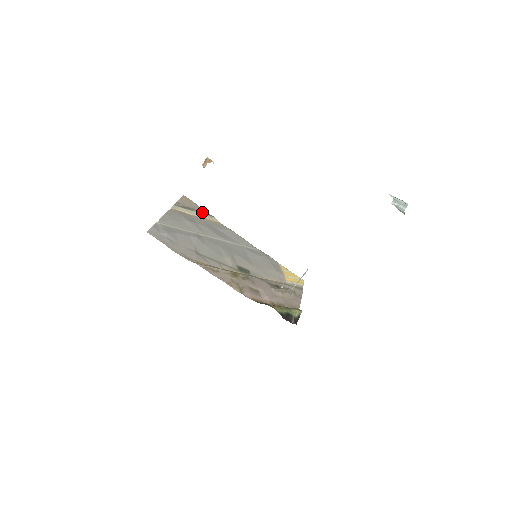
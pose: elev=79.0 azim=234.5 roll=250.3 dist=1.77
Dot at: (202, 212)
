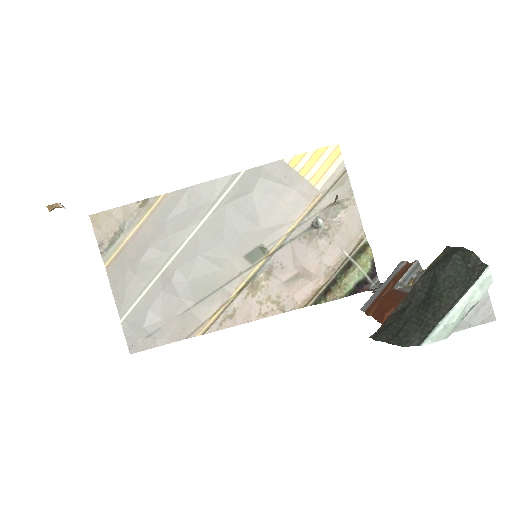
Dot at: (132, 214)
